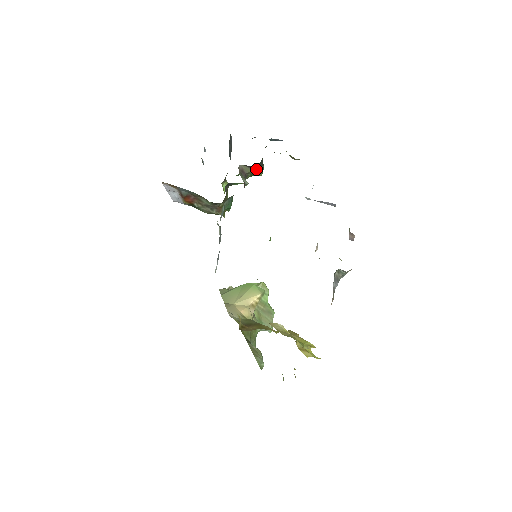
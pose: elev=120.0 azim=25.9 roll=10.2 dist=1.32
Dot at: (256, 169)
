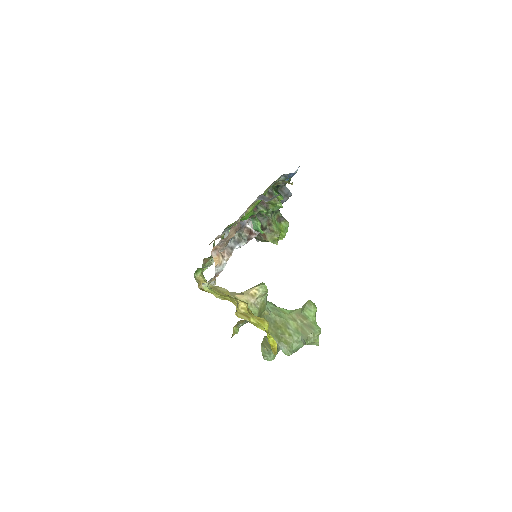
Dot at: occluded
